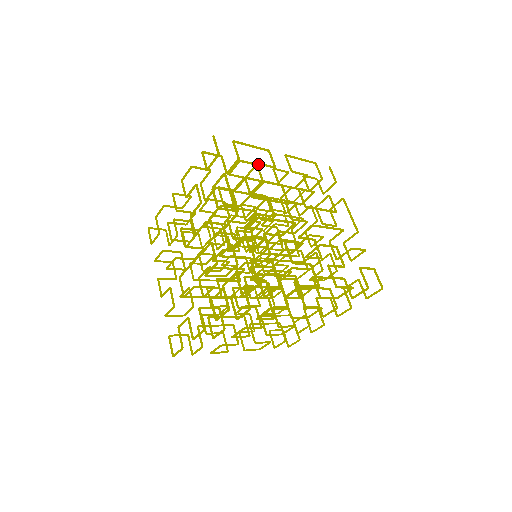
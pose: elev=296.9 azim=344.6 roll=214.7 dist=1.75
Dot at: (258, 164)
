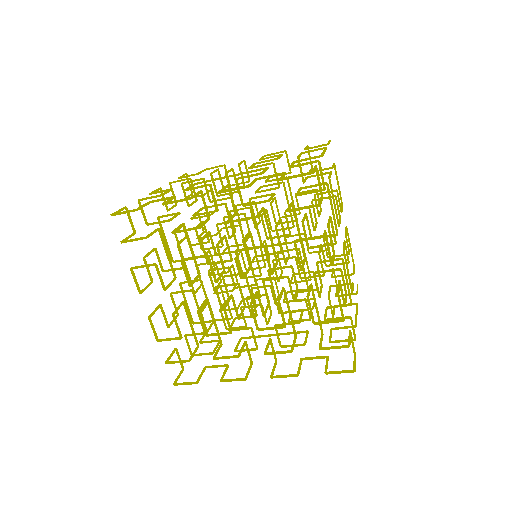
Dot at: (337, 191)
